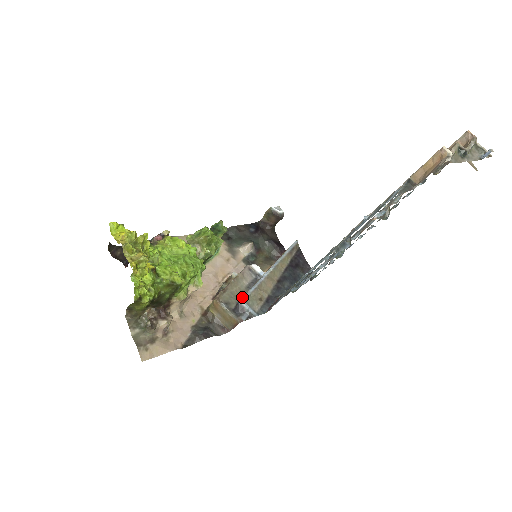
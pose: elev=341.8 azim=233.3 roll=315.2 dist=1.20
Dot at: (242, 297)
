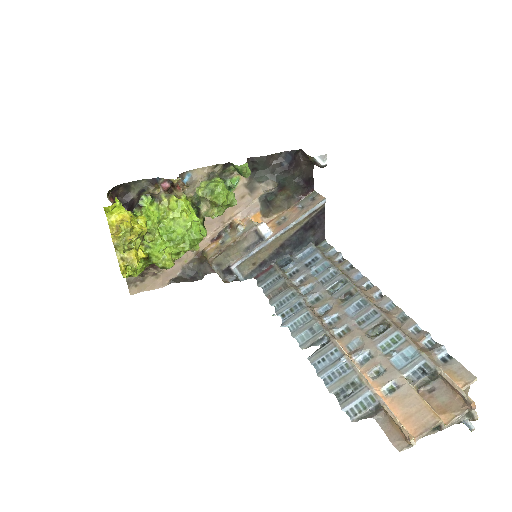
Dot at: (236, 262)
